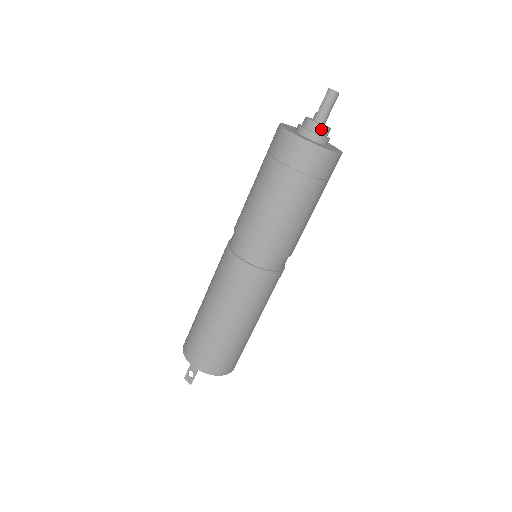
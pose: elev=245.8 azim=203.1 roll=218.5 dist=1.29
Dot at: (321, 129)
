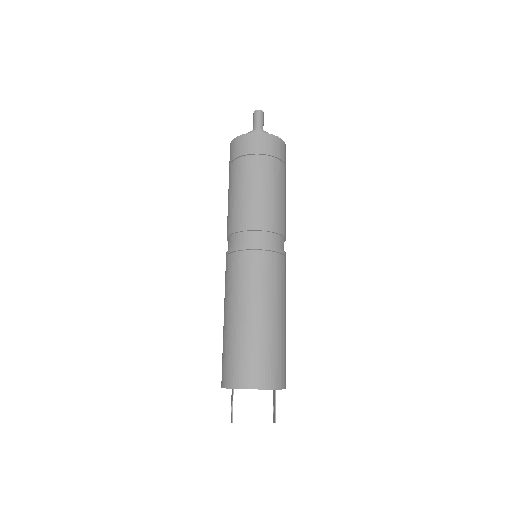
Dot at: occluded
